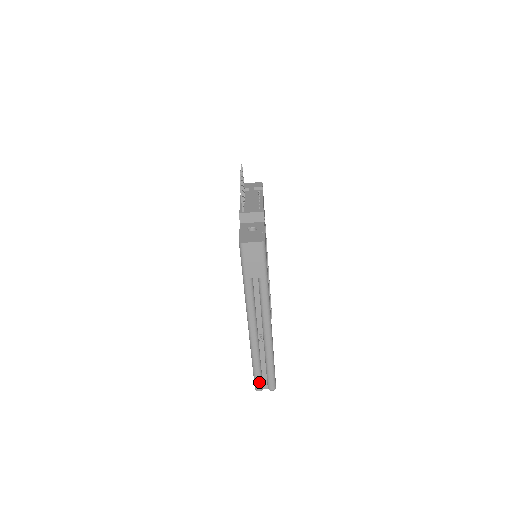
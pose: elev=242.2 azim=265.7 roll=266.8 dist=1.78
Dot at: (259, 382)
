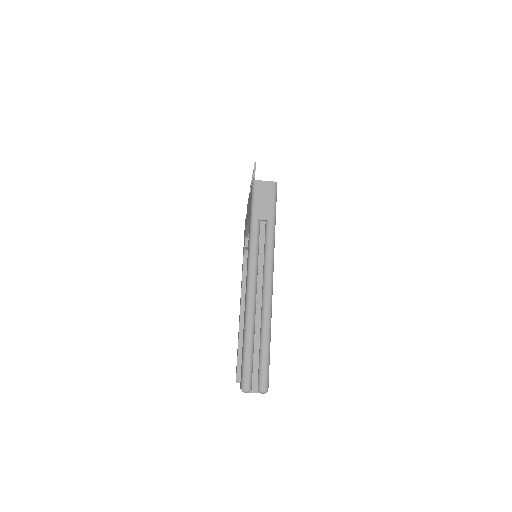
Dot at: (248, 373)
